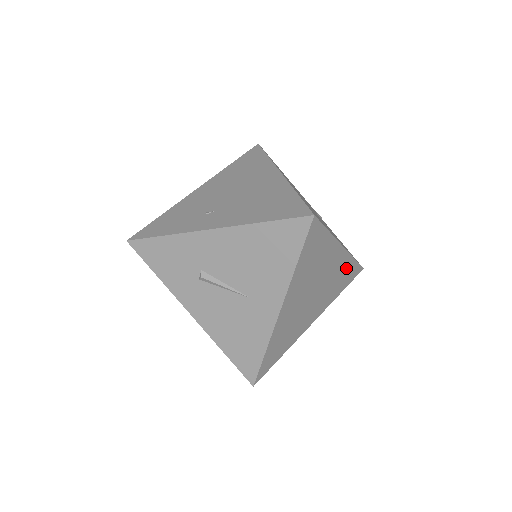
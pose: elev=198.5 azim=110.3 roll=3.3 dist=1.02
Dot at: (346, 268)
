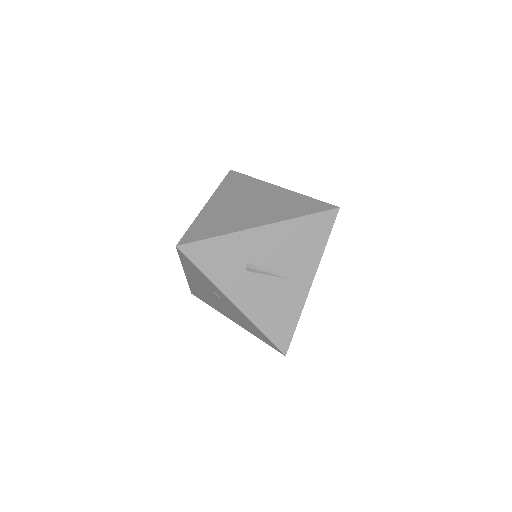
Dot at: occluded
